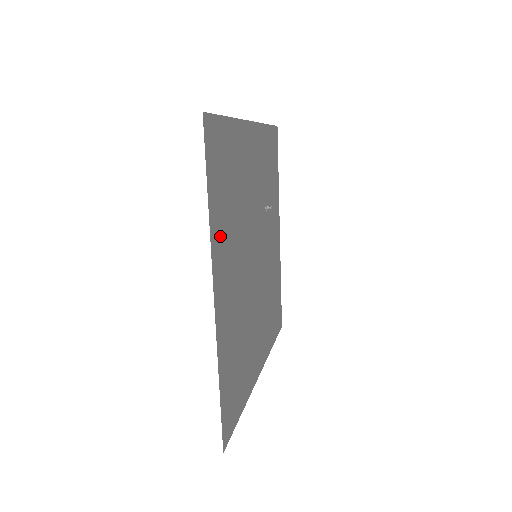
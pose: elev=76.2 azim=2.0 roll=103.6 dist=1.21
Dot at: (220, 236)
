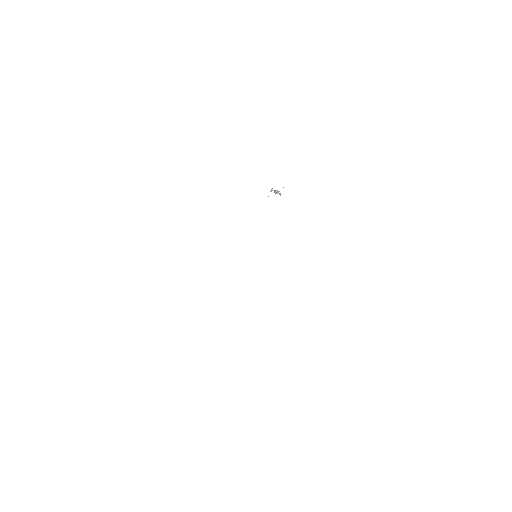
Dot at: occluded
